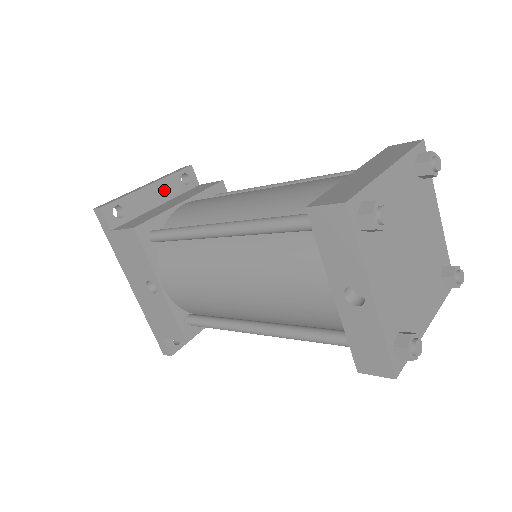
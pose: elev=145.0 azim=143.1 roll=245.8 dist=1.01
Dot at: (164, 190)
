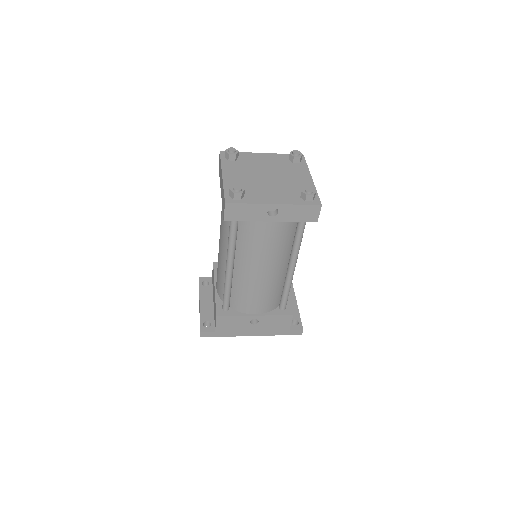
Dot at: (206, 297)
